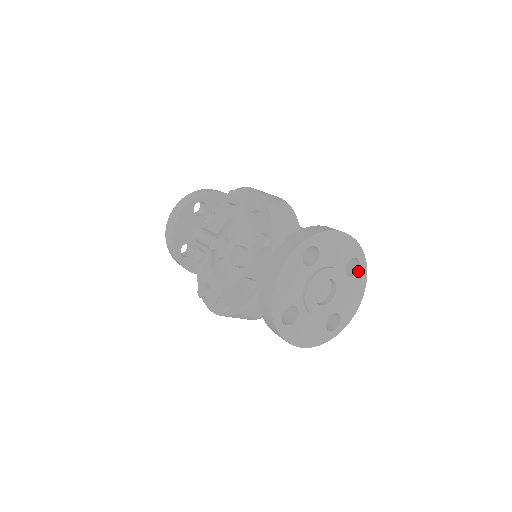
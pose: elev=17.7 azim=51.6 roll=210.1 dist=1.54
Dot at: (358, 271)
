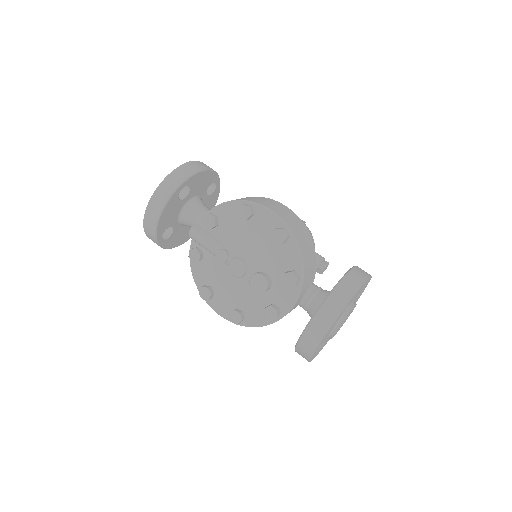
Dot at: (362, 291)
